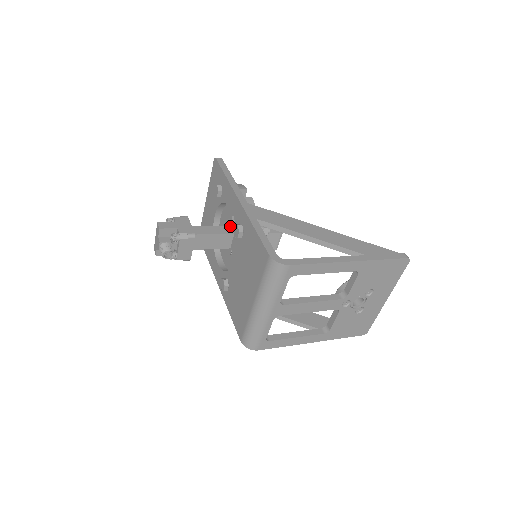
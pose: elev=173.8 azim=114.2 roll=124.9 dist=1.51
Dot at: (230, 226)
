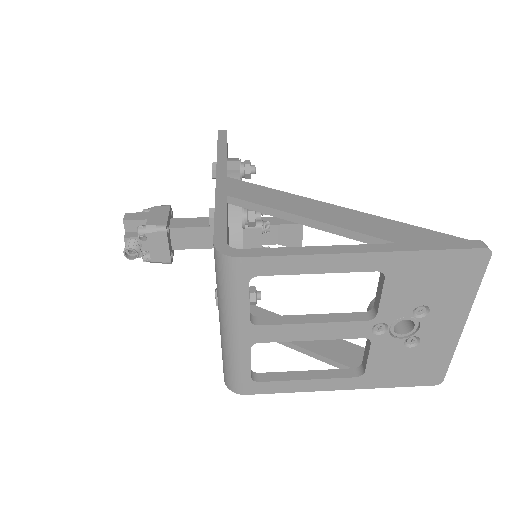
Dot at: occluded
